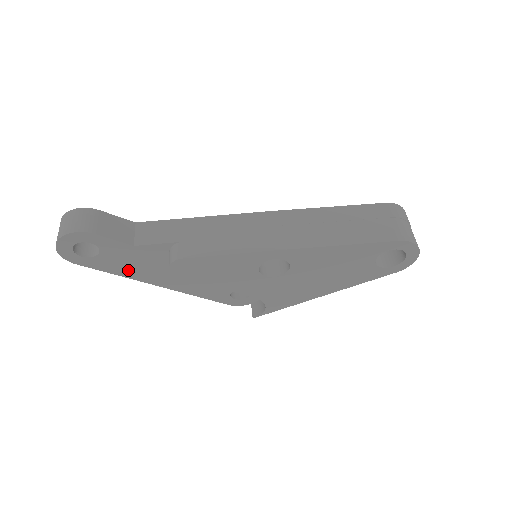
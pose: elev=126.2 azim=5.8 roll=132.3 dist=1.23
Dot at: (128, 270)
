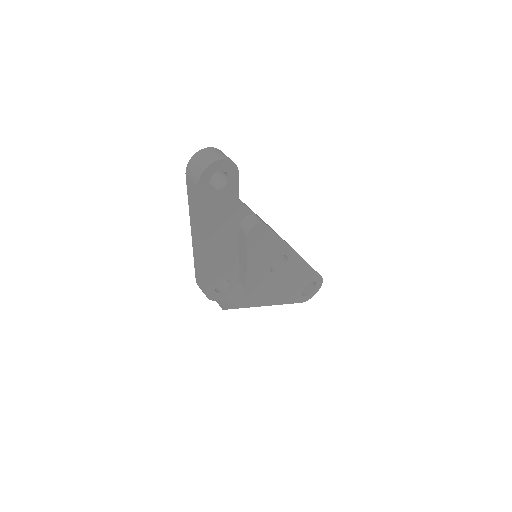
Dot at: (210, 217)
